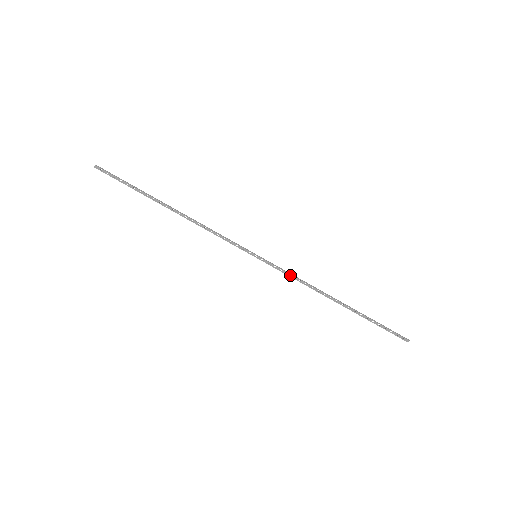
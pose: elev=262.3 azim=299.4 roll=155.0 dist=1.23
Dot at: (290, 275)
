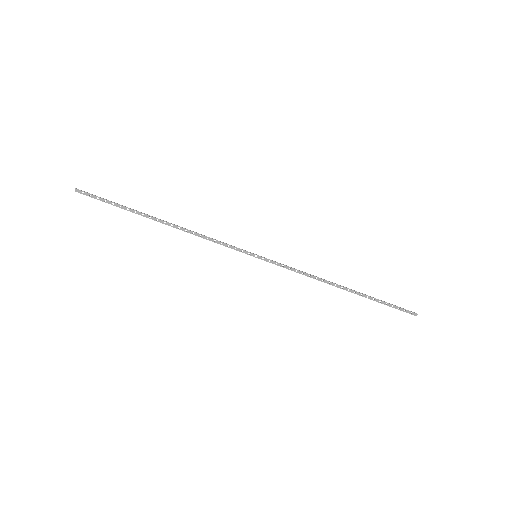
Dot at: (293, 269)
